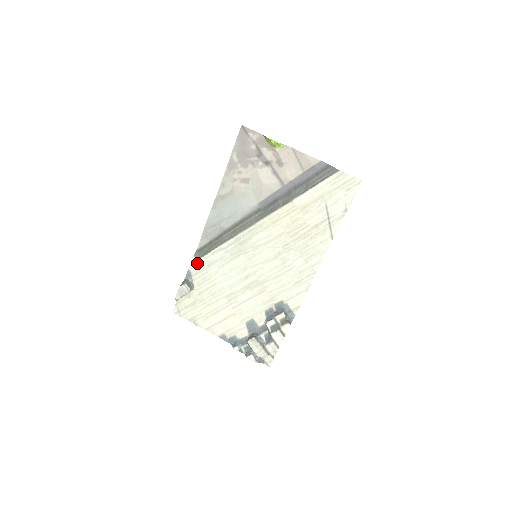
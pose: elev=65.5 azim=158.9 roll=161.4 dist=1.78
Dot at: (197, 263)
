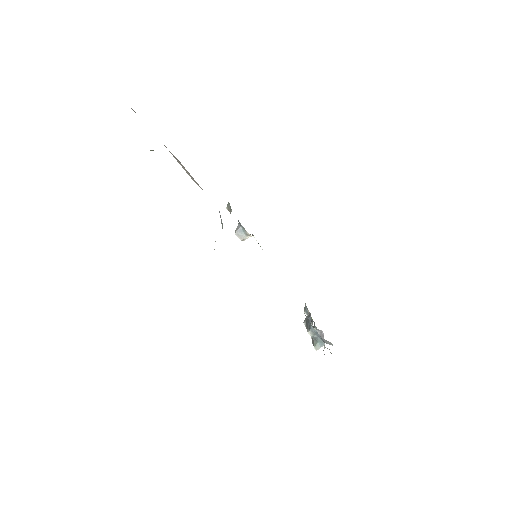
Dot at: occluded
